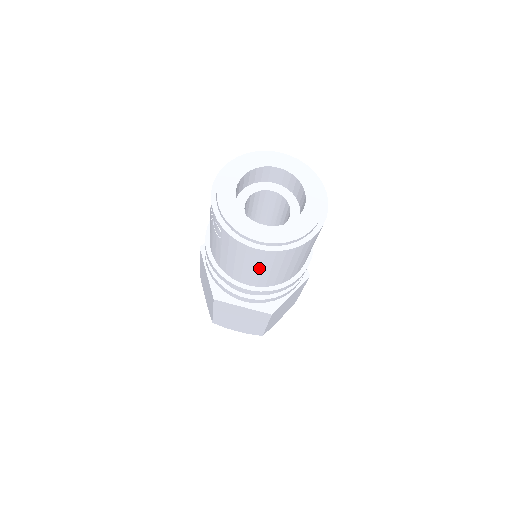
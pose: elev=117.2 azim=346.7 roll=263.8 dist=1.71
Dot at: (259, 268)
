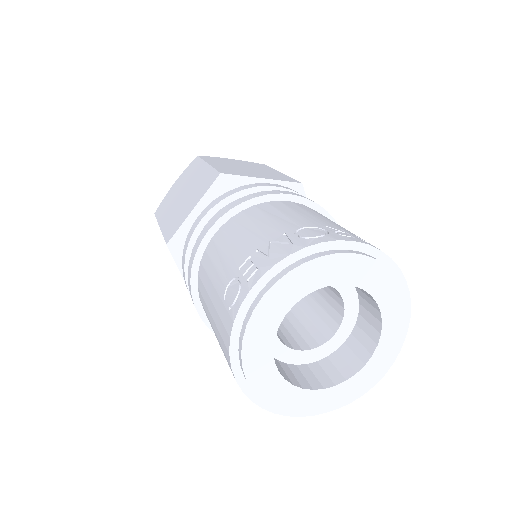
Dot at: occluded
